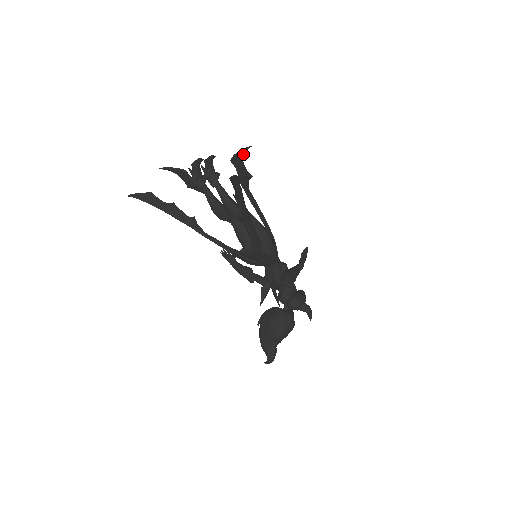
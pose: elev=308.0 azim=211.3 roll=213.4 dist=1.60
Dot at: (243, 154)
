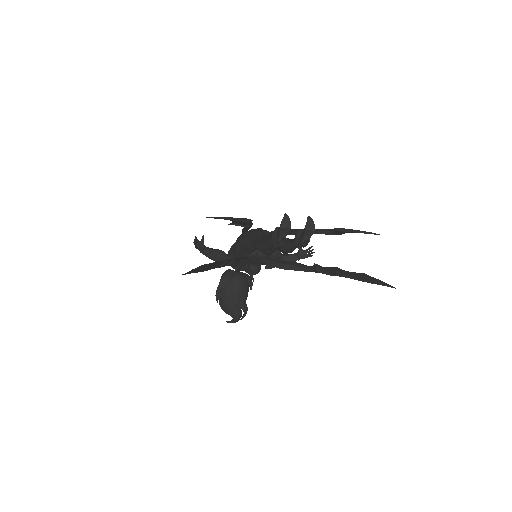
Dot at: occluded
